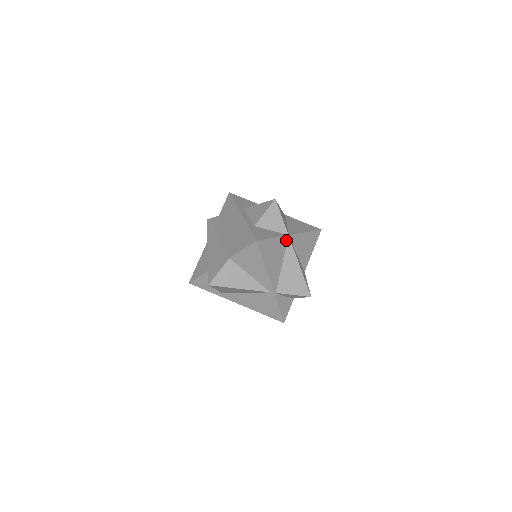
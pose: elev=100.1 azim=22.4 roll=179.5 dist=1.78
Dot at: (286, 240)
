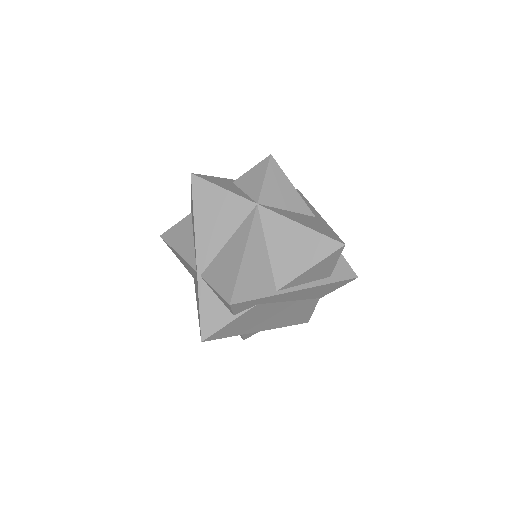
Dot at: (250, 208)
